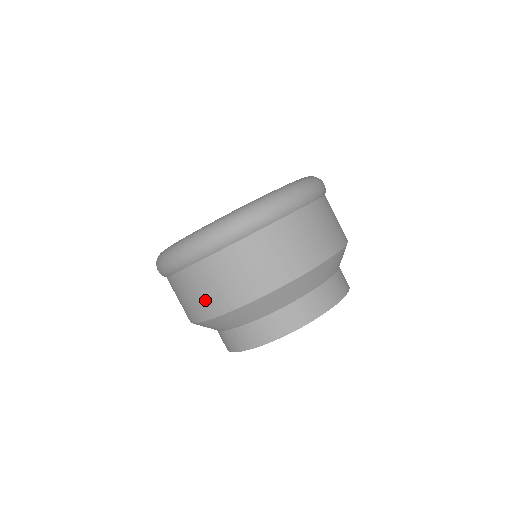
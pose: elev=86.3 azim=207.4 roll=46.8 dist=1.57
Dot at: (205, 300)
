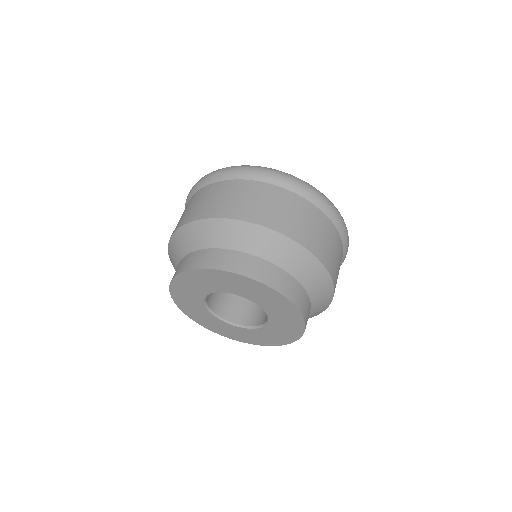
Dot at: occluded
